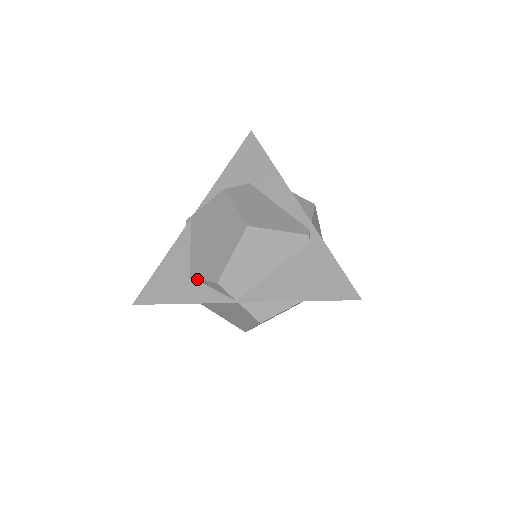
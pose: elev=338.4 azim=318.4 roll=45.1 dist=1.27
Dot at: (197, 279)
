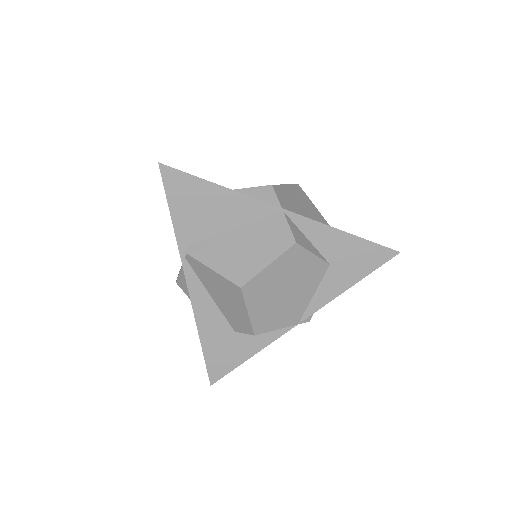
Dot at: occluded
